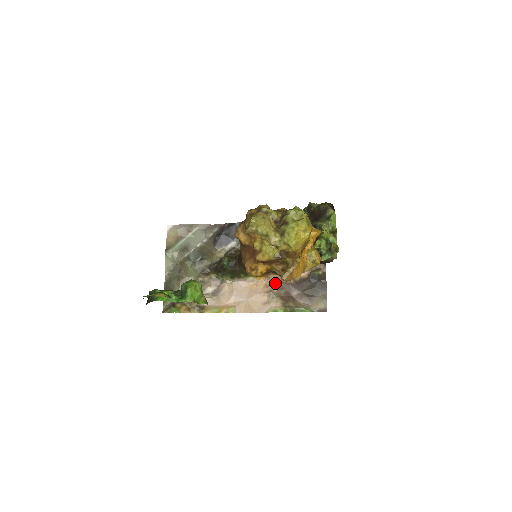
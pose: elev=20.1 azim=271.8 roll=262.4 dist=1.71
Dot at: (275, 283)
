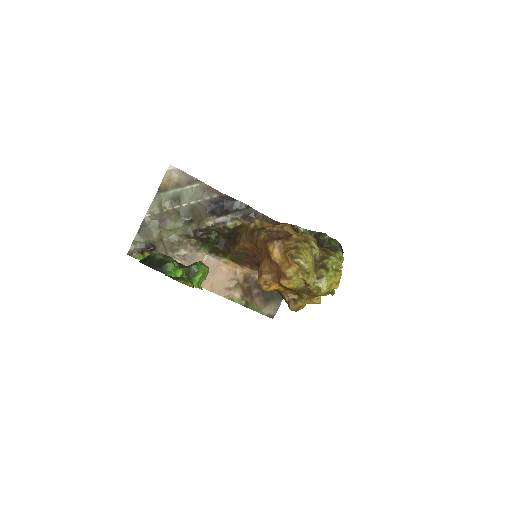
Dot at: (244, 274)
